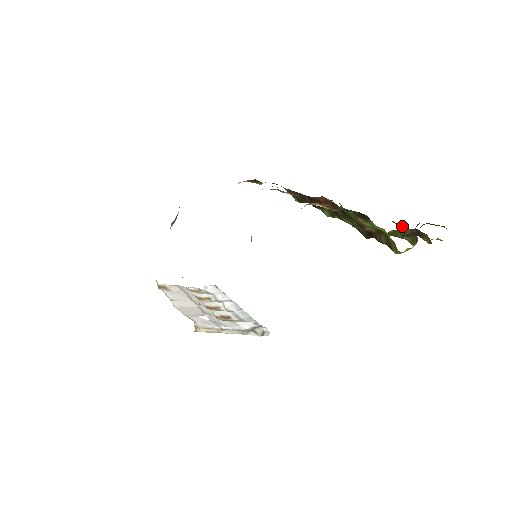
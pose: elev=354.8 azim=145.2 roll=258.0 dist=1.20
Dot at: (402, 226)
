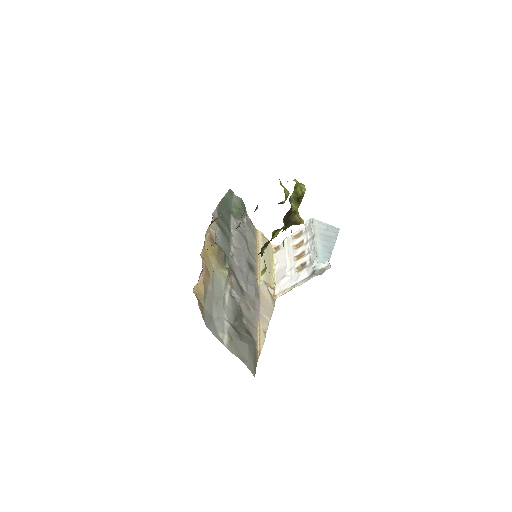
Dot at: (304, 190)
